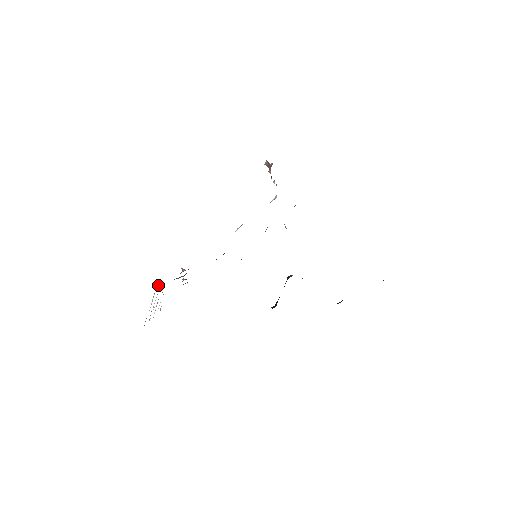
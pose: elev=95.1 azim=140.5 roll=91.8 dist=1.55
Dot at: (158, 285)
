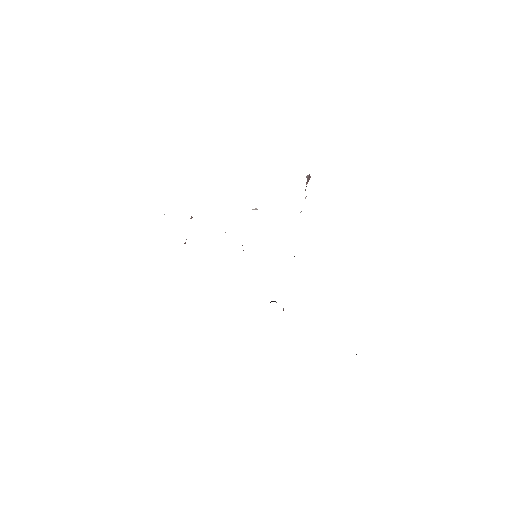
Dot at: occluded
